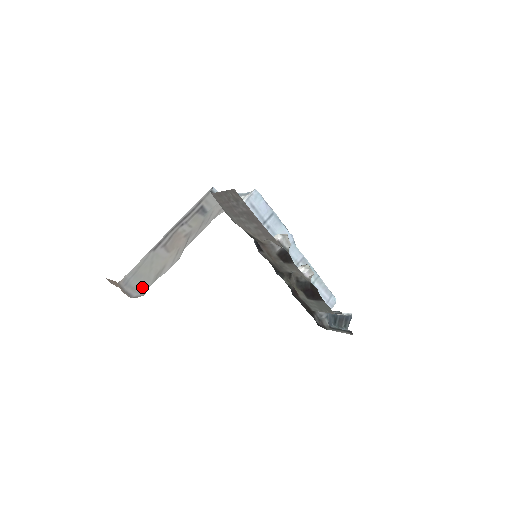
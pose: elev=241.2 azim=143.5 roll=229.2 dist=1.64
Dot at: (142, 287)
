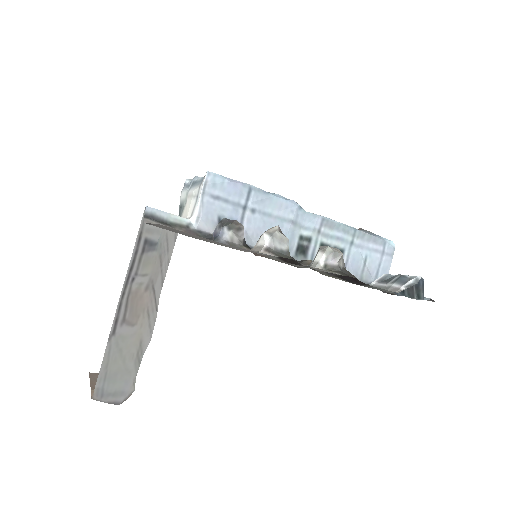
Dot at: (125, 385)
